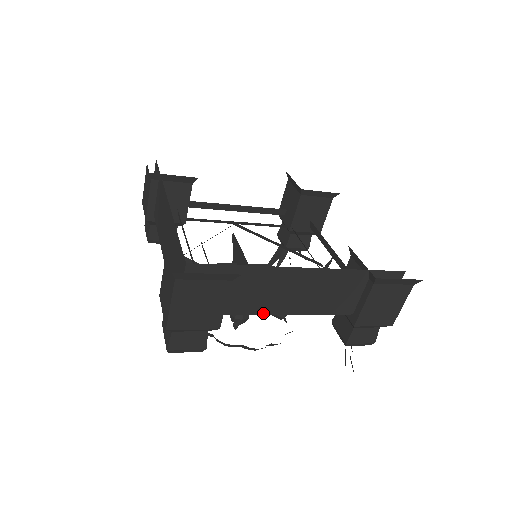
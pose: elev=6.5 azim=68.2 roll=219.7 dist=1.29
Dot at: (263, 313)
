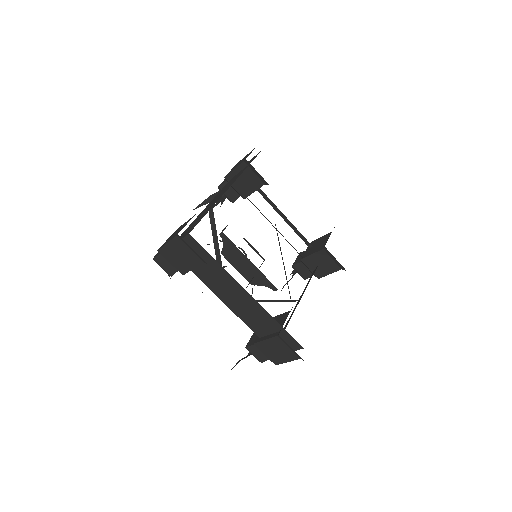
Dot at: occluded
